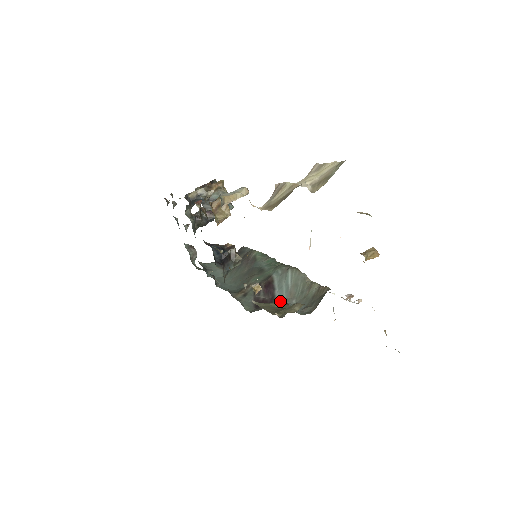
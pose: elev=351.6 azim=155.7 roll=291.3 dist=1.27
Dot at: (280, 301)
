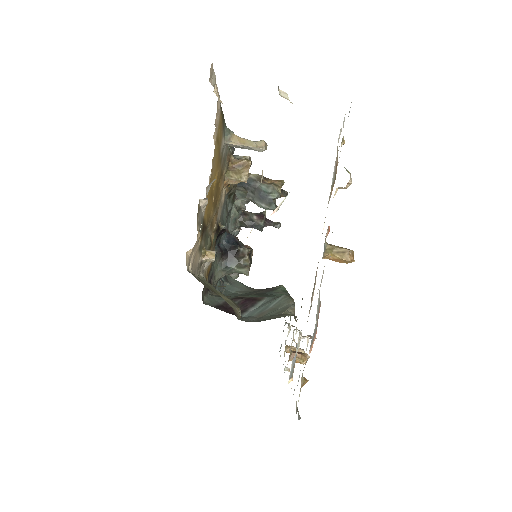
Dot at: (245, 316)
